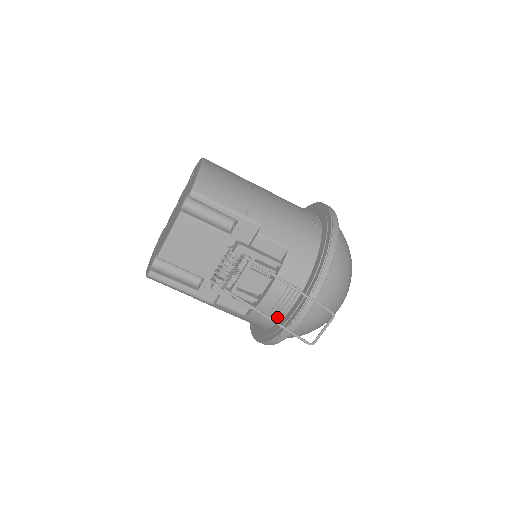
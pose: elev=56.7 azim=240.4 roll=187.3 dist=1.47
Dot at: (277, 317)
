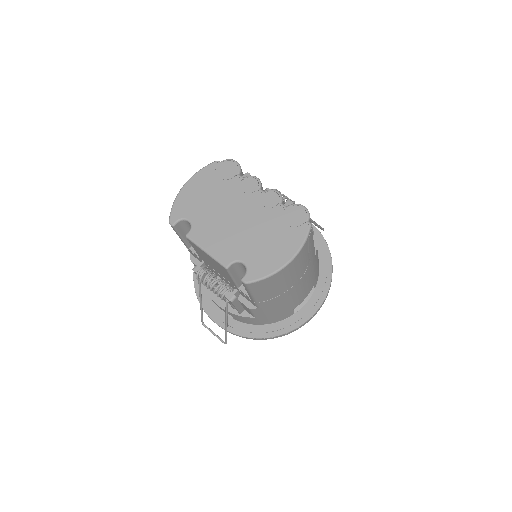
Dot at: occluded
